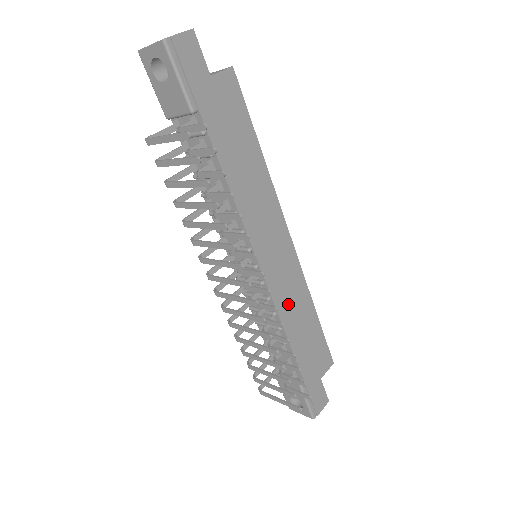
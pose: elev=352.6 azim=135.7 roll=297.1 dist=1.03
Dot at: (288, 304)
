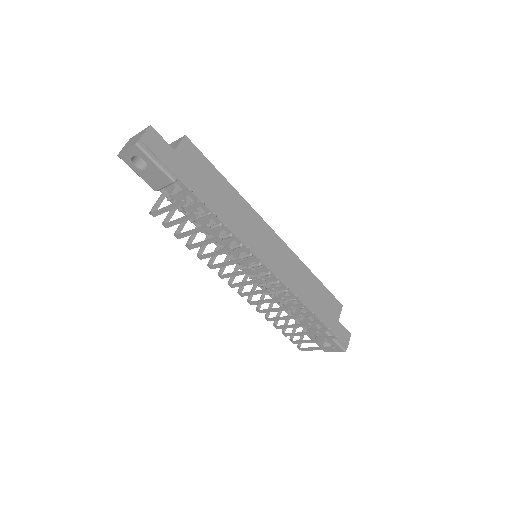
Dot at: (293, 279)
